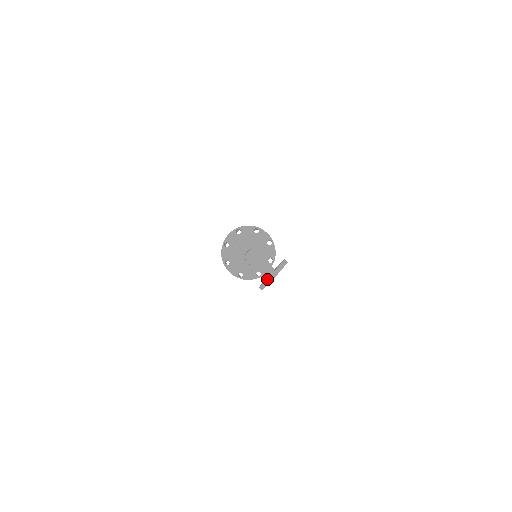
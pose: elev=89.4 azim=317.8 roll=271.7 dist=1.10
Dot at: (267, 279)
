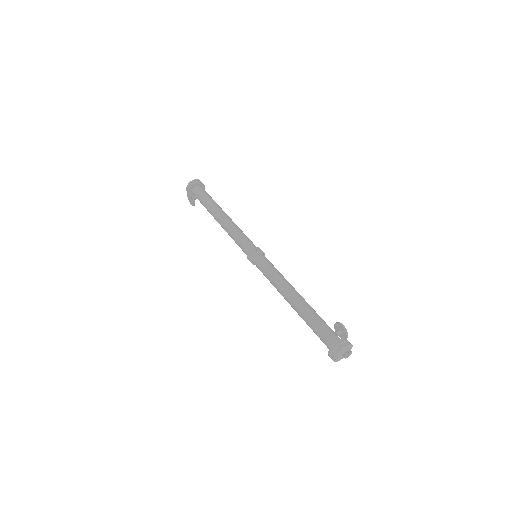
Dot at: occluded
